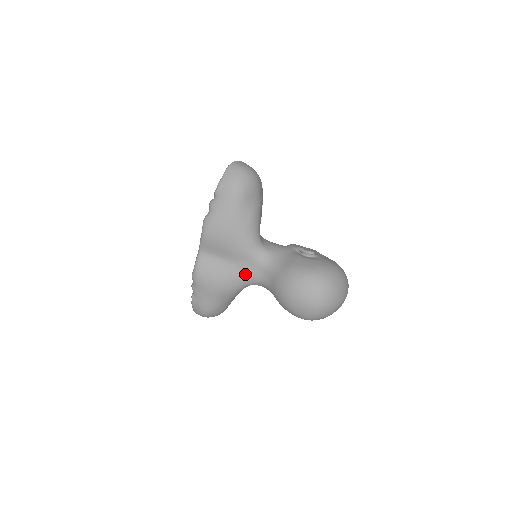
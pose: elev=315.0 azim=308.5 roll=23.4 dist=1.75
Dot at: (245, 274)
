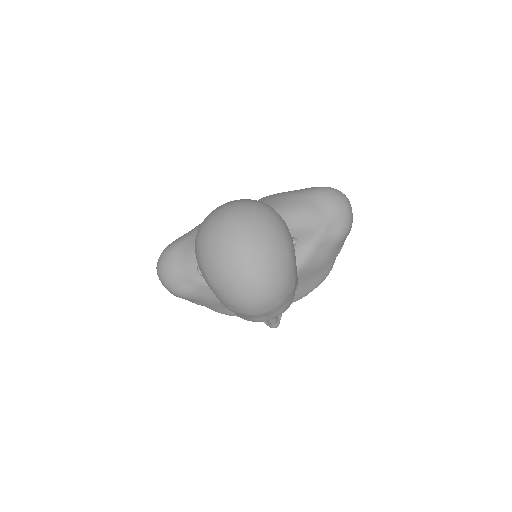
Dot at: occluded
